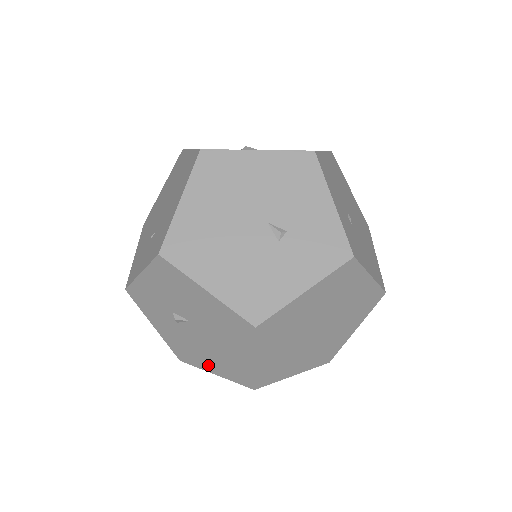
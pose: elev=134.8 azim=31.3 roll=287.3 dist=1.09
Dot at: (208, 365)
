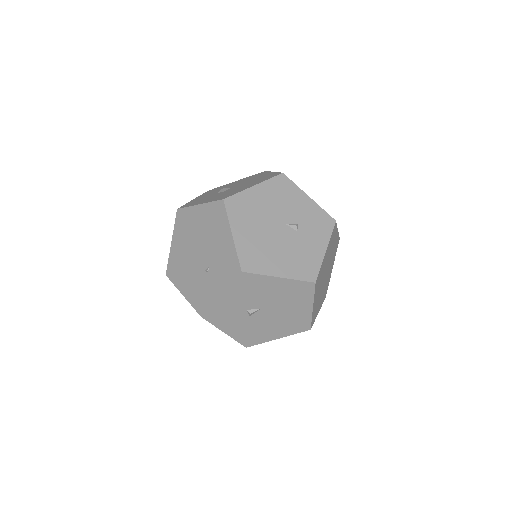
Dot at: (273, 335)
